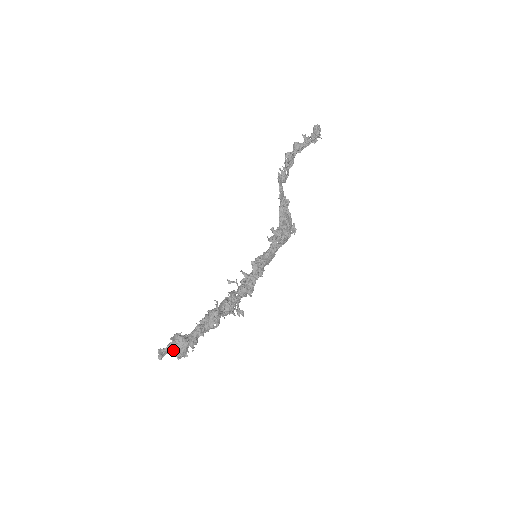
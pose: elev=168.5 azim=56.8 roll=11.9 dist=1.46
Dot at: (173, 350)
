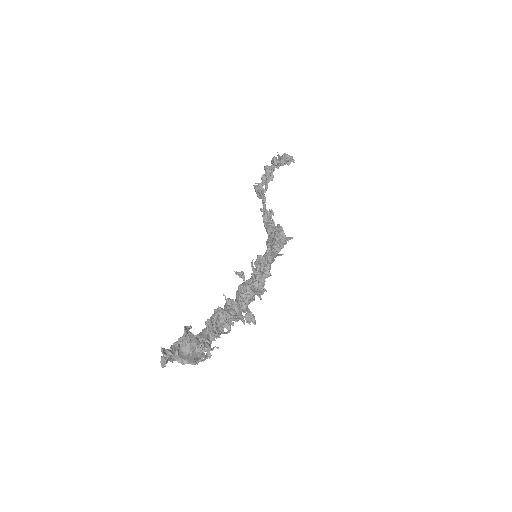
Dot at: (180, 354)
